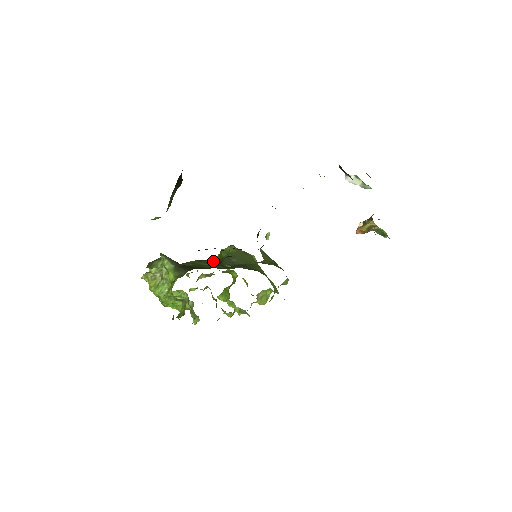
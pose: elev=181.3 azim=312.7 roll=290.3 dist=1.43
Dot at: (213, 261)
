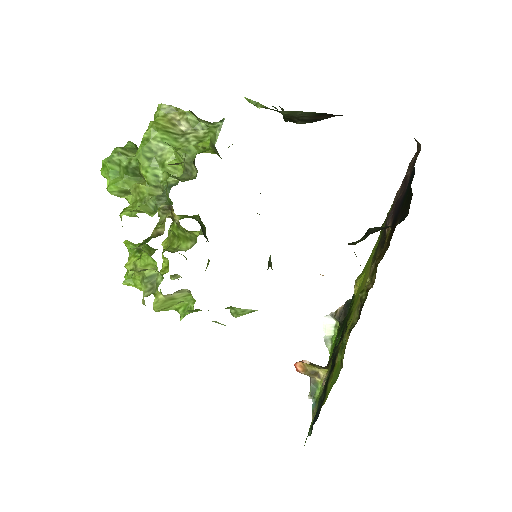
Dot at: occluded
